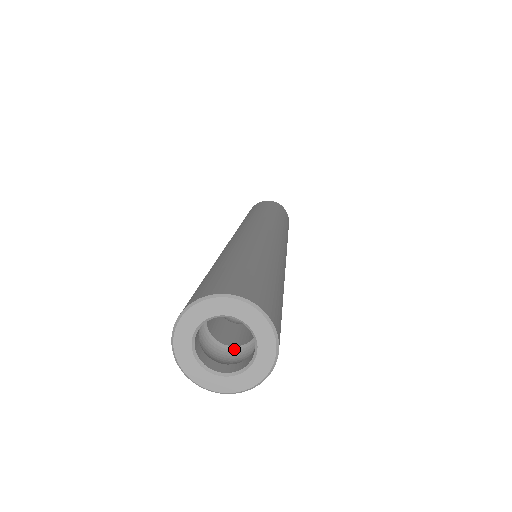
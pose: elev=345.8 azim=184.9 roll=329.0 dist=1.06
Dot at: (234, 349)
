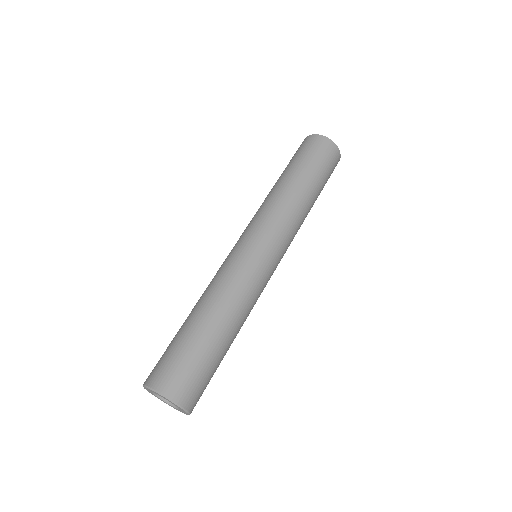
Dot at: occluded
